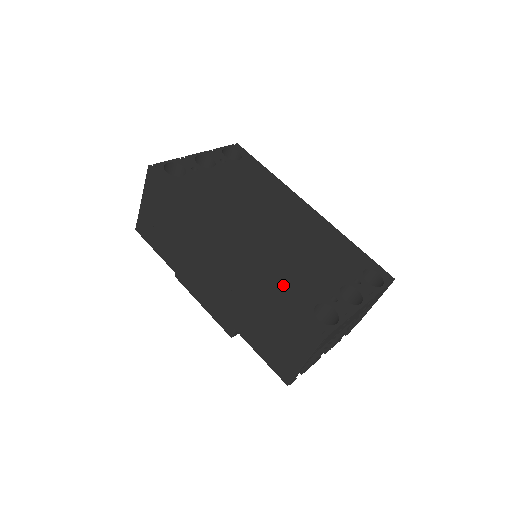
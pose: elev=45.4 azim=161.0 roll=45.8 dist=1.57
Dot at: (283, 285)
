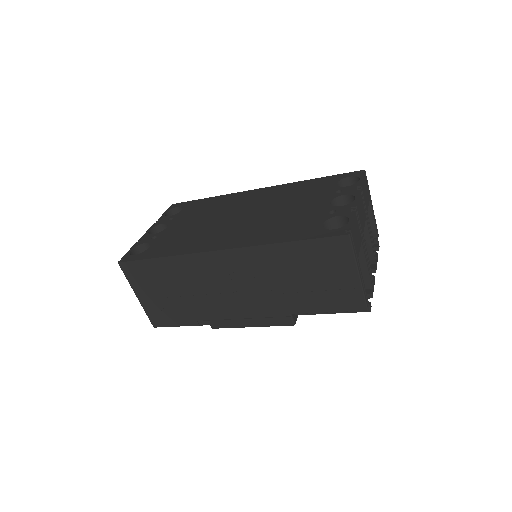
Dot at: (286, 235)
